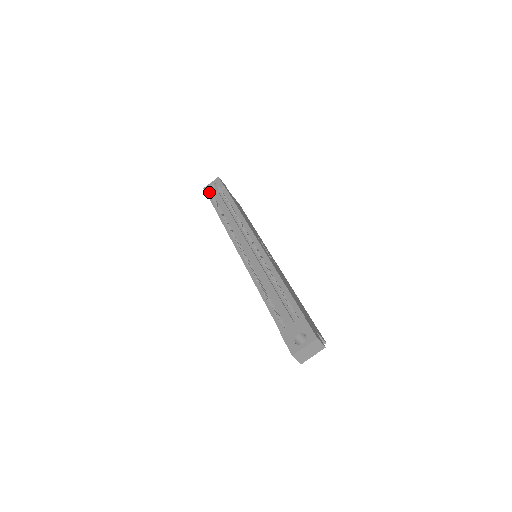
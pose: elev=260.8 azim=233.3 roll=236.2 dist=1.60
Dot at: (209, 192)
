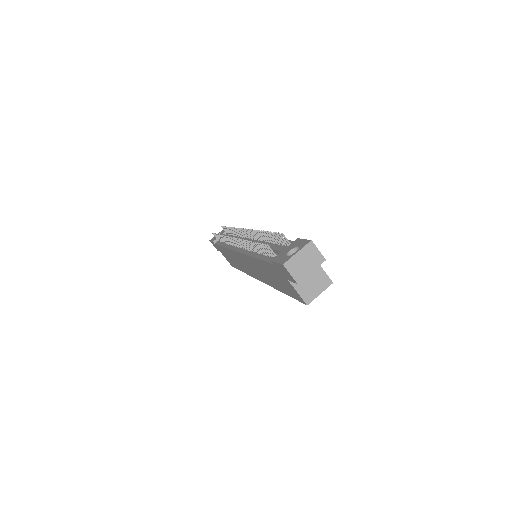
Dot at: occluded
